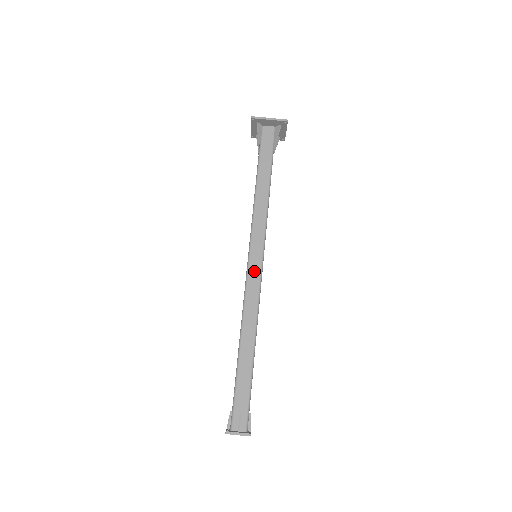
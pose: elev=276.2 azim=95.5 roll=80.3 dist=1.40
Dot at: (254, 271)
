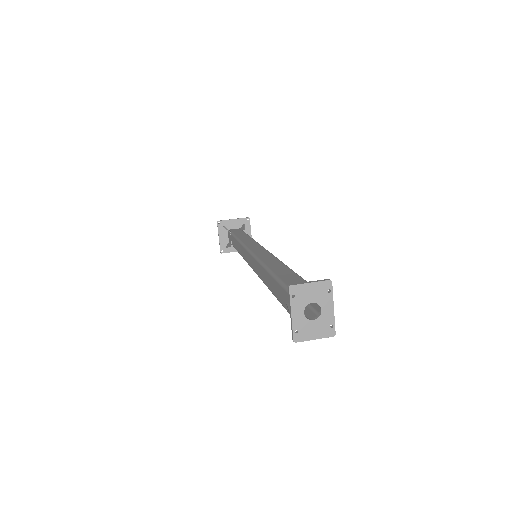
Dot at: (258, 250)
